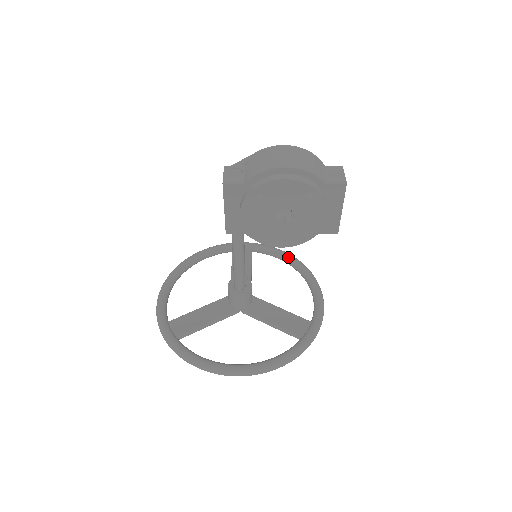
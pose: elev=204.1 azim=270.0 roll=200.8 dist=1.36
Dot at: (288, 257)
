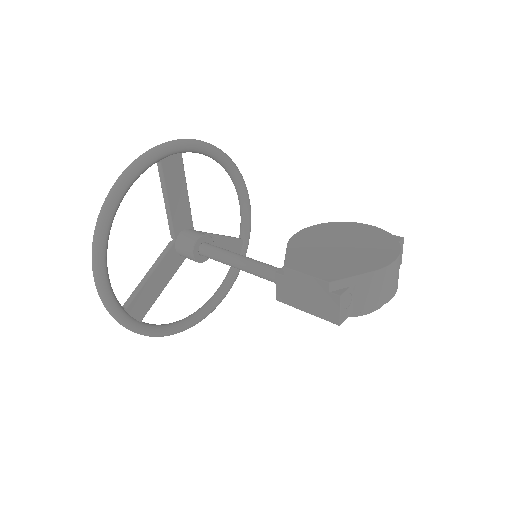
Dot at: (222, 159)
